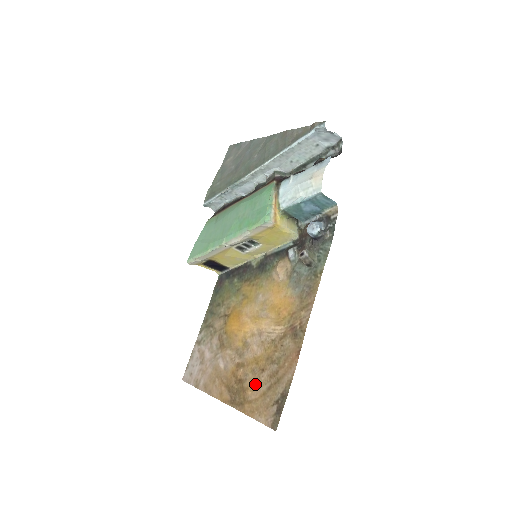
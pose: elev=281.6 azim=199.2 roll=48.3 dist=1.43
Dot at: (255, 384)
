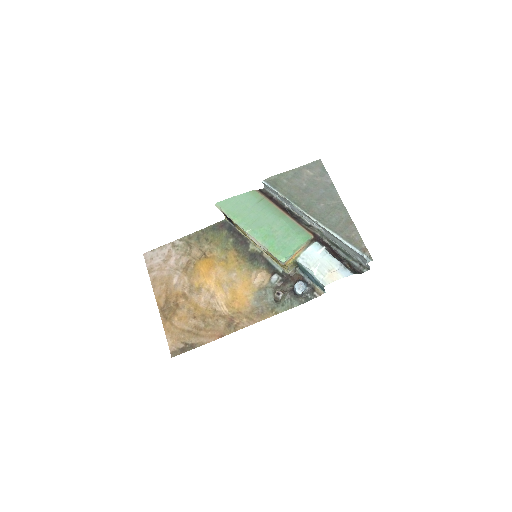
Dot at: (183, 319)
